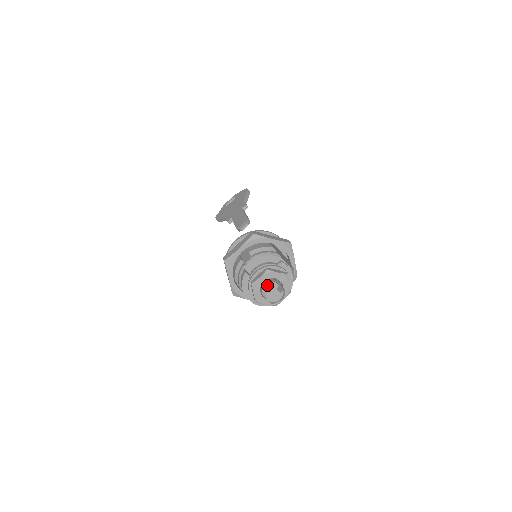
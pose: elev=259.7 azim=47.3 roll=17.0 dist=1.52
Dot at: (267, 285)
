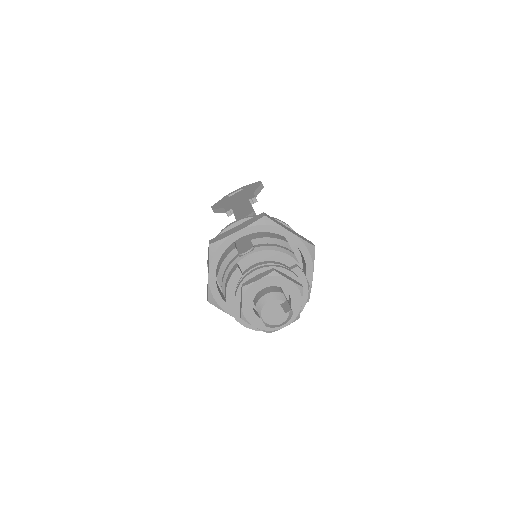
Dot at: (268, 294)
